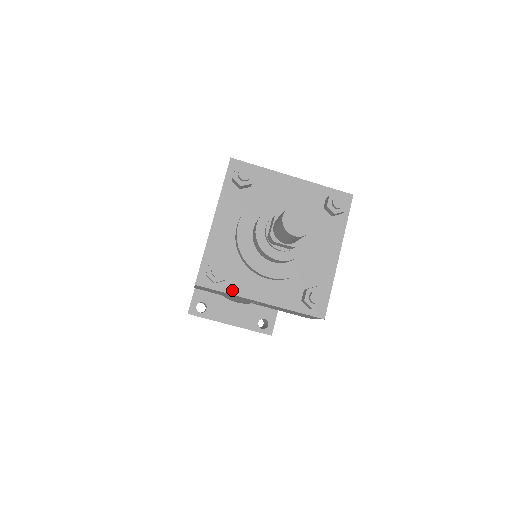
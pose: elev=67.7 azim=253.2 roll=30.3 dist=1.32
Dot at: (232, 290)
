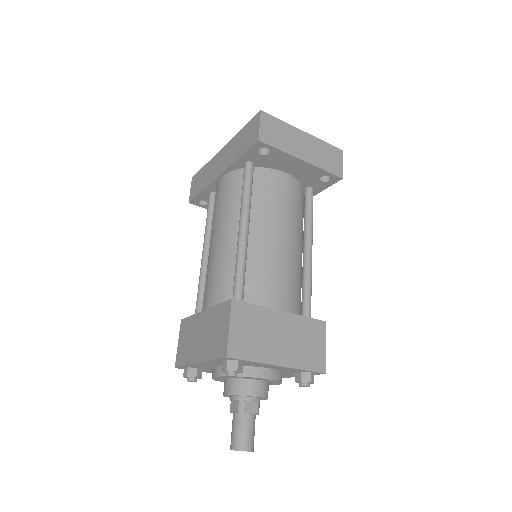
Dot at: (202, 371)
